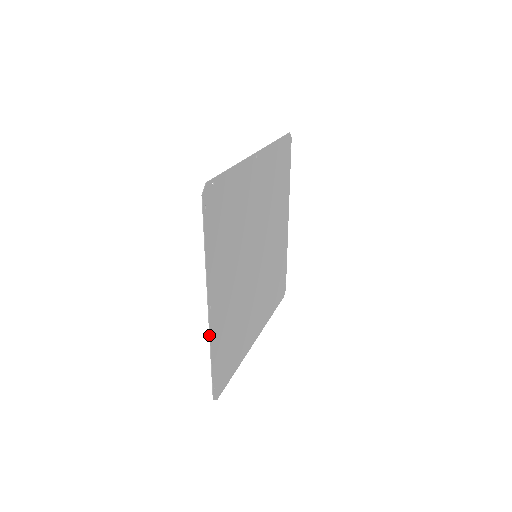
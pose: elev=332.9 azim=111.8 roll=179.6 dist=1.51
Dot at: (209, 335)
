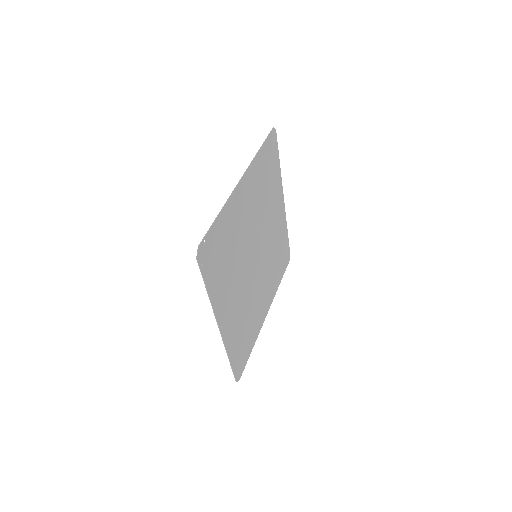
Dot at: (224, 345)
